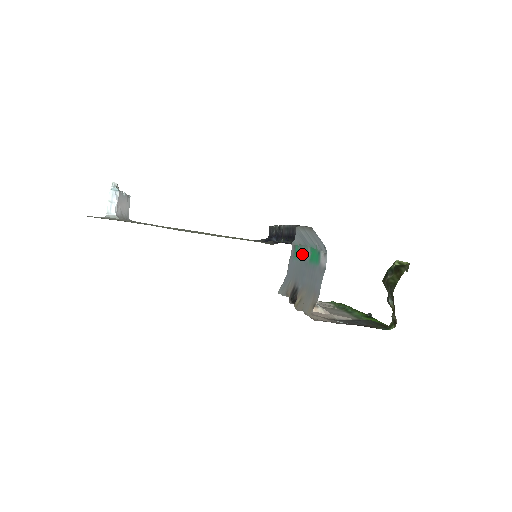
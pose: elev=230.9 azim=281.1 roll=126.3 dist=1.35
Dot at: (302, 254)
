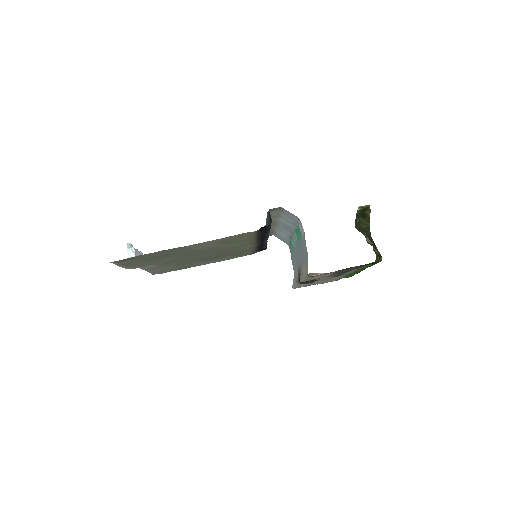
Dot at: (294, 243)
